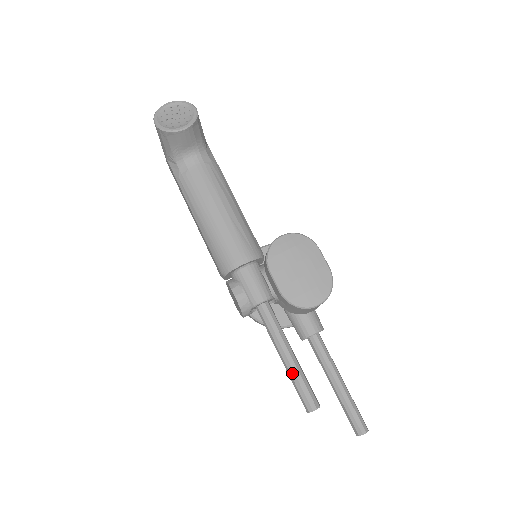
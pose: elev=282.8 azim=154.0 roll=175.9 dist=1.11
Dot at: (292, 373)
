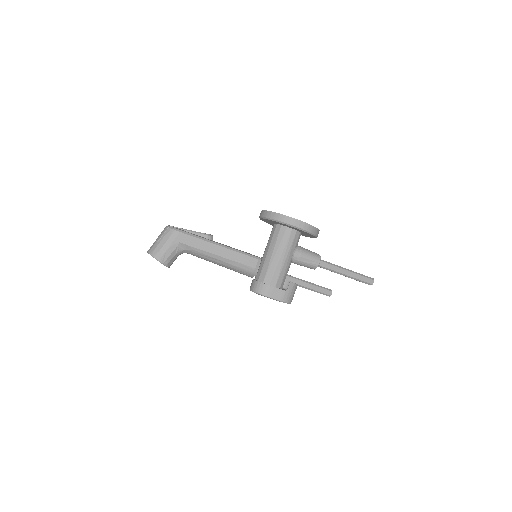
Dot at: (310, 289)
